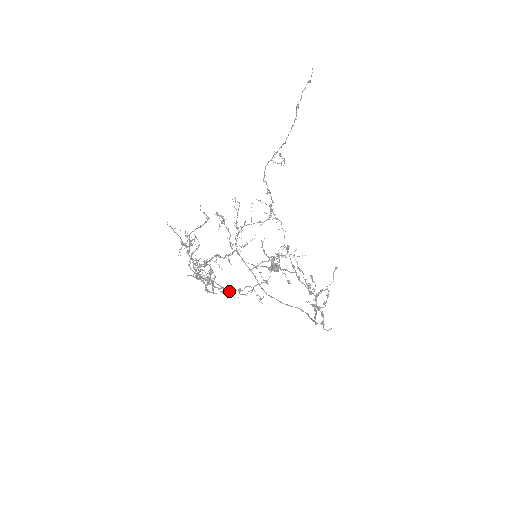
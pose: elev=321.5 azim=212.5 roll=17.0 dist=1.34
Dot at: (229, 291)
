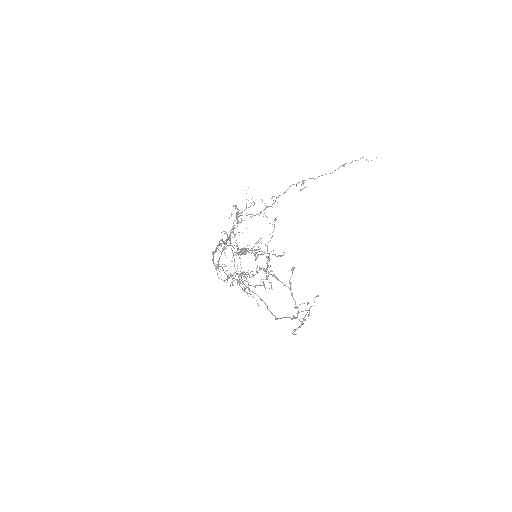
Dot at: occluded
